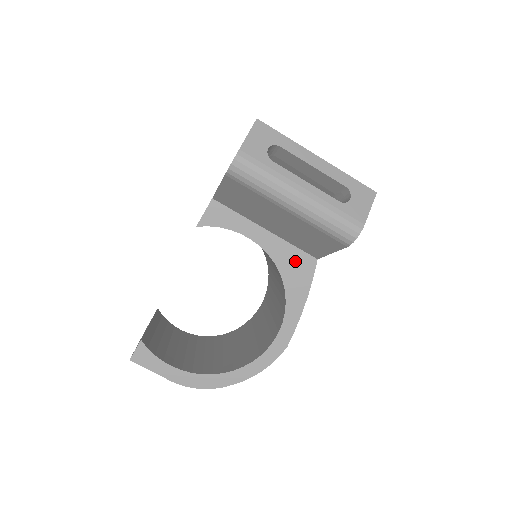
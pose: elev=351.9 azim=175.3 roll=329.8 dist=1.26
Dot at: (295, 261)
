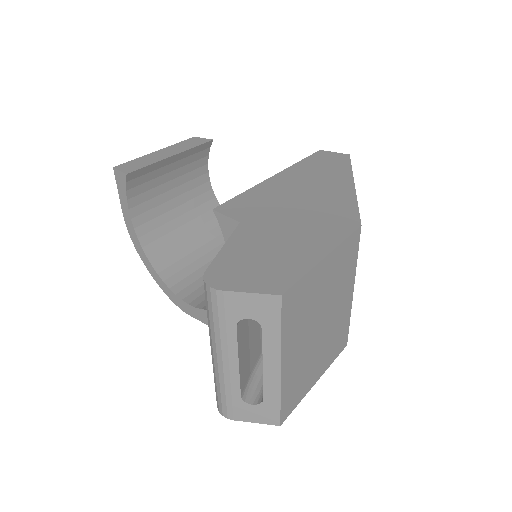
Dot at: occluded
